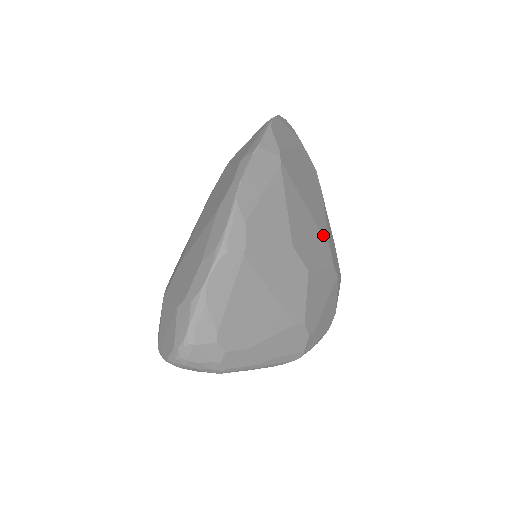
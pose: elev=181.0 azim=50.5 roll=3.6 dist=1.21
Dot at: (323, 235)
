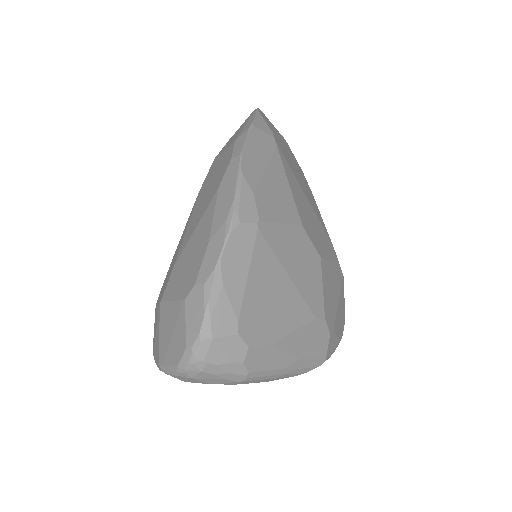
Dot at: (324, 228)
